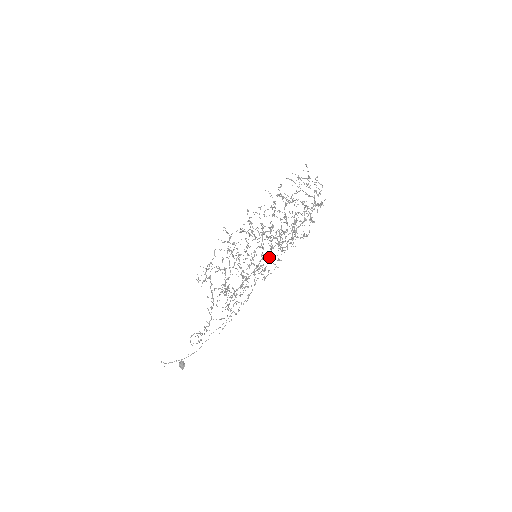
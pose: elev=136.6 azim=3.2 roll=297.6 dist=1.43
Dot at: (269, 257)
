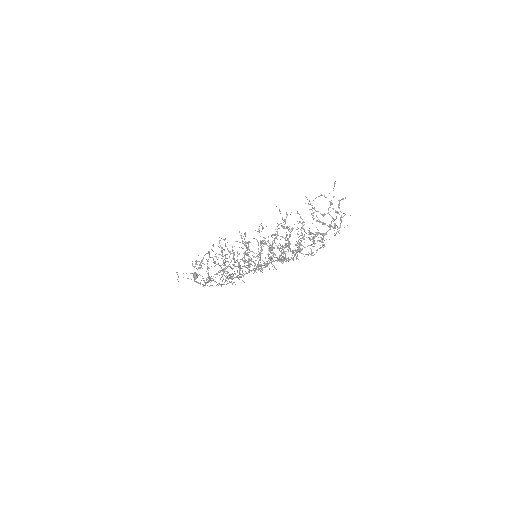
Dot at: occluded
